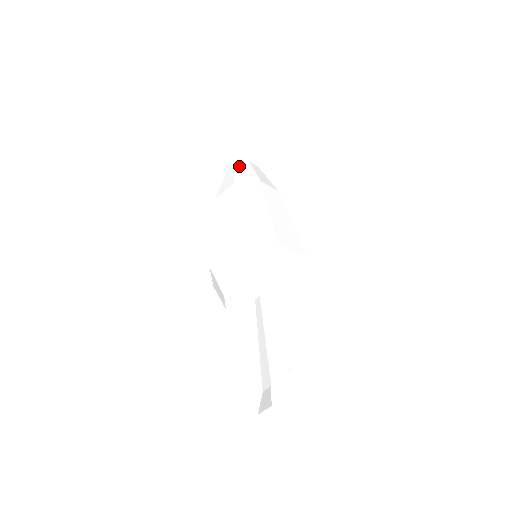
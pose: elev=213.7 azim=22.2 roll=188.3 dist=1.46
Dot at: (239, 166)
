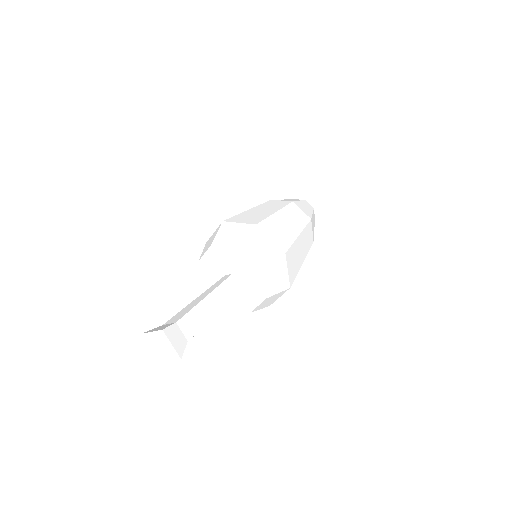
Dot at: (306, 202)
